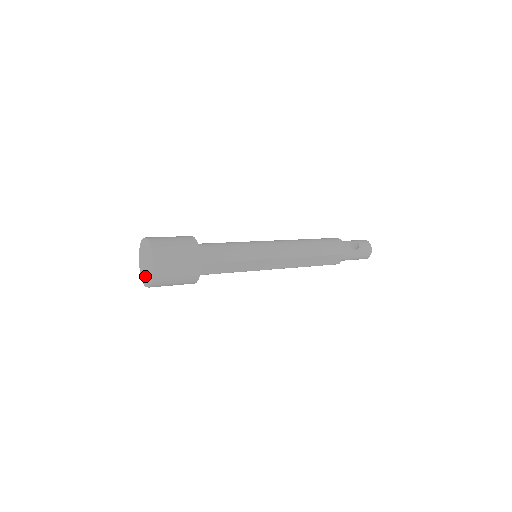
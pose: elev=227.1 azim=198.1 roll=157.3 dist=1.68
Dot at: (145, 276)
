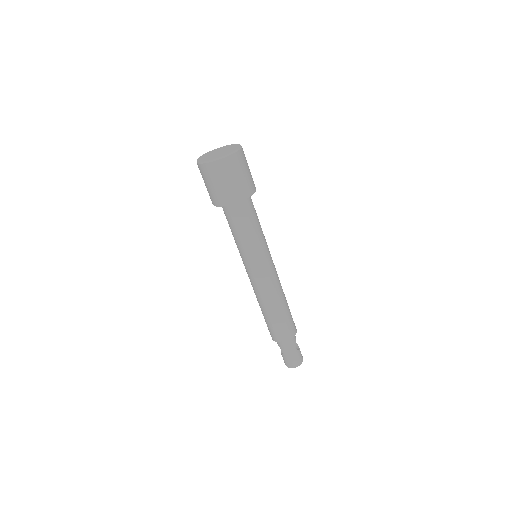
Dot at: (209, 157)
